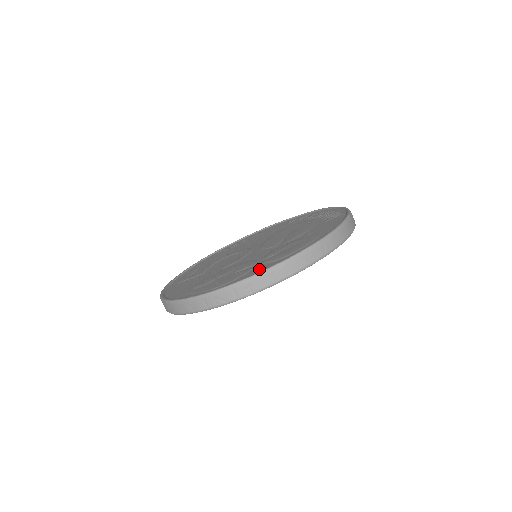
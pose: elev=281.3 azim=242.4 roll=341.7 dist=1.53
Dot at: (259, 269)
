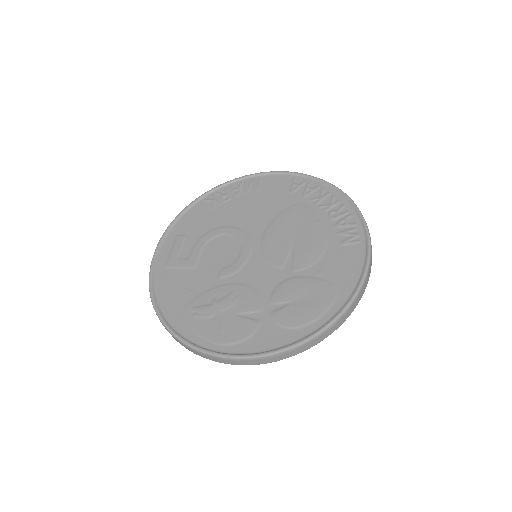
Dot at: (269, 337)
